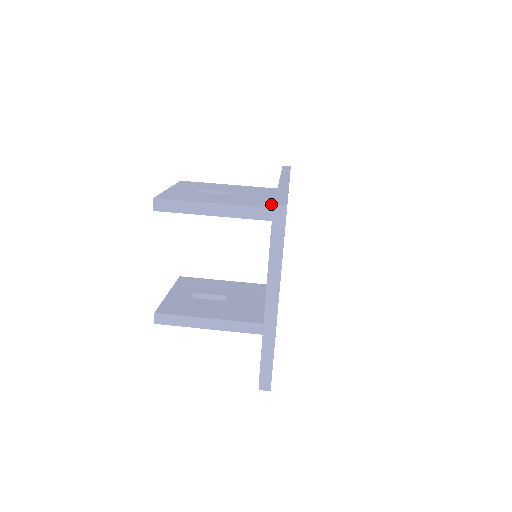
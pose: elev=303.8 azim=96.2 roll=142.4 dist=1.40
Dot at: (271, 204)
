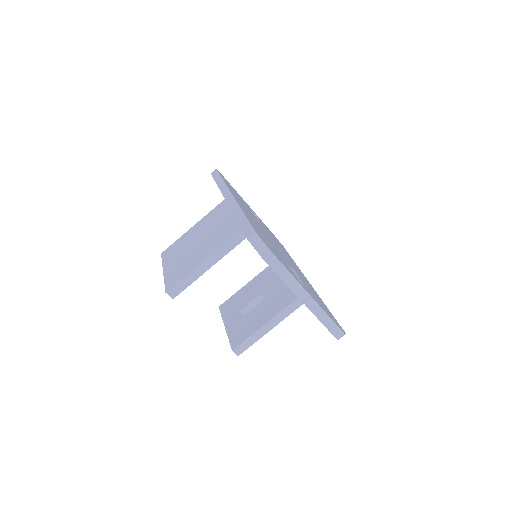
Dot at: (238, 224)
